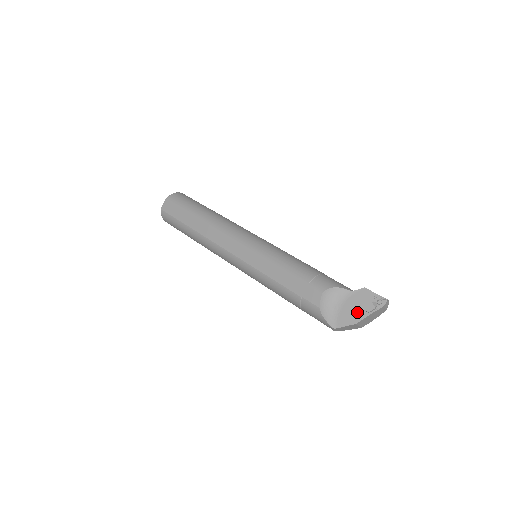
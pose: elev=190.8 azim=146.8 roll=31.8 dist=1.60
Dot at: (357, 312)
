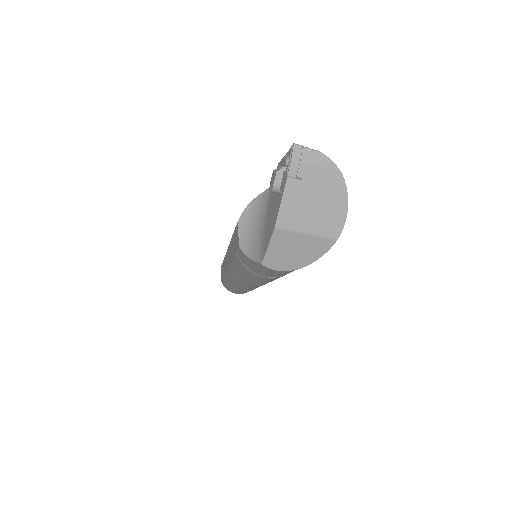
Dot at: (274, 208)
